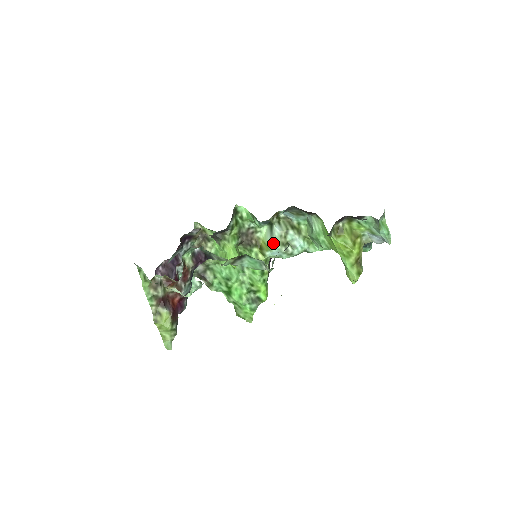
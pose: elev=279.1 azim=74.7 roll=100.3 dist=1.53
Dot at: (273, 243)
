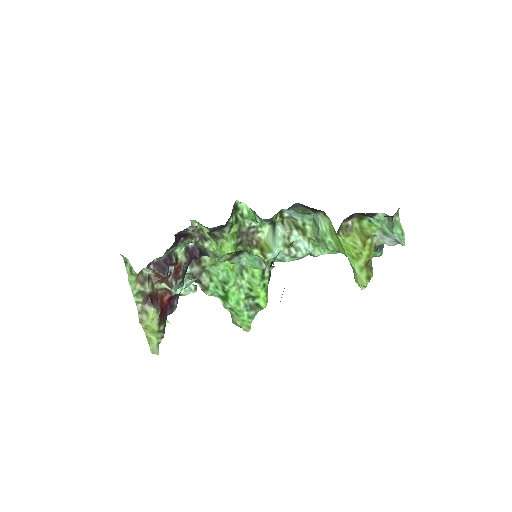
Dot at: (275, 244)
